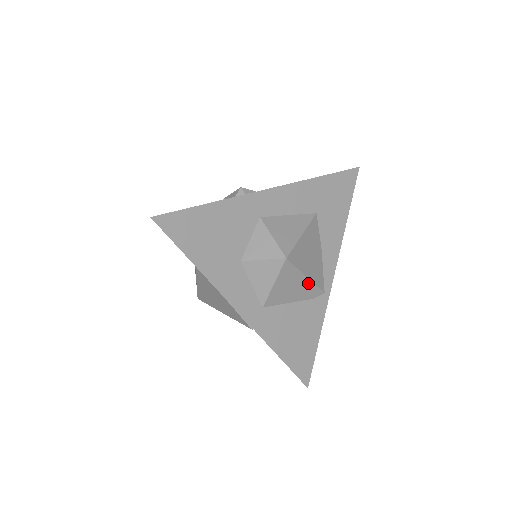
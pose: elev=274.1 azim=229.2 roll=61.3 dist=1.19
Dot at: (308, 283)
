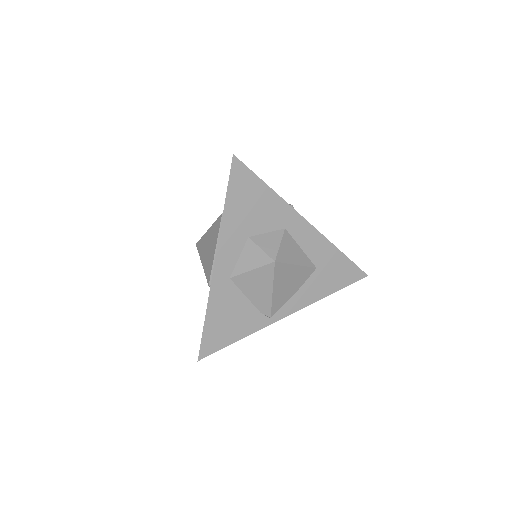
Dot at: (269, 297)
